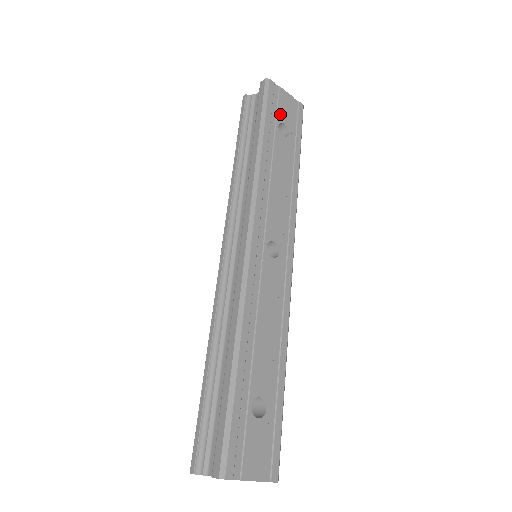
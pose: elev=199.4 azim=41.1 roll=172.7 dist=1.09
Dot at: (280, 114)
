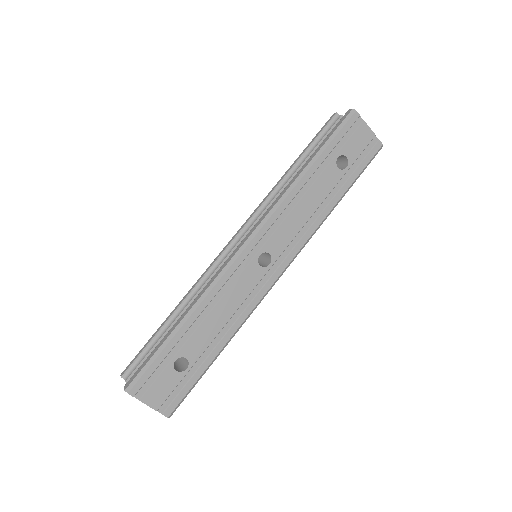
Dot at: (347, 147)
